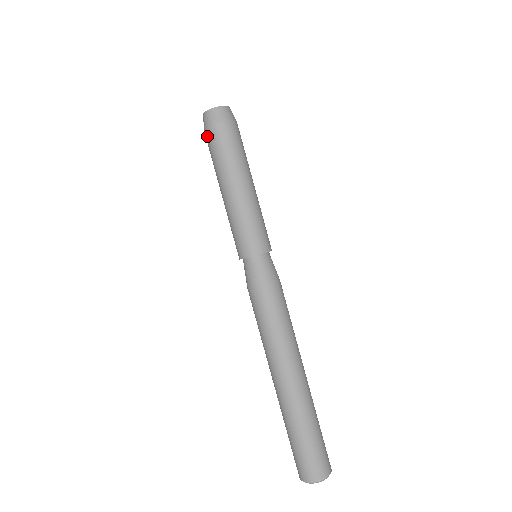
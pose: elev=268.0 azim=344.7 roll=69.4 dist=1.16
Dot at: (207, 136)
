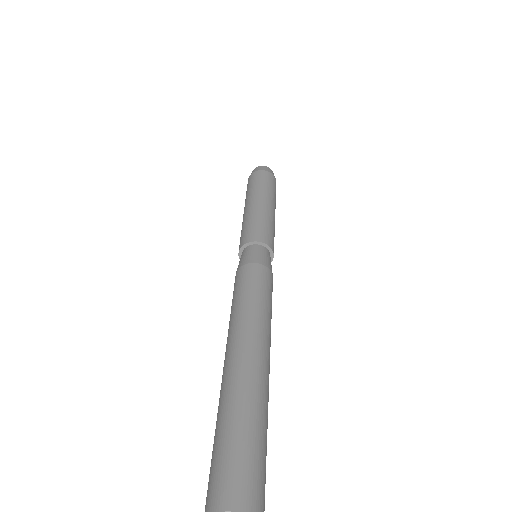
Dot at: (255, 174)
